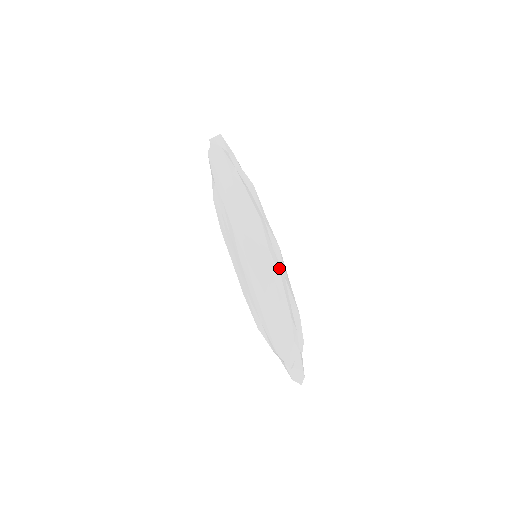
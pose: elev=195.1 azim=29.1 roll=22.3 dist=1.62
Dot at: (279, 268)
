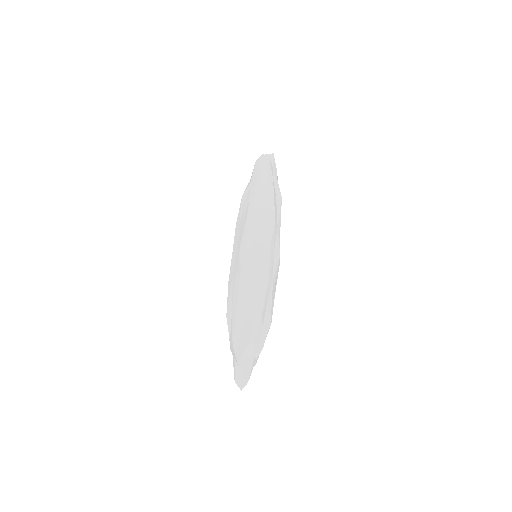
Dot at: (271, 269)
